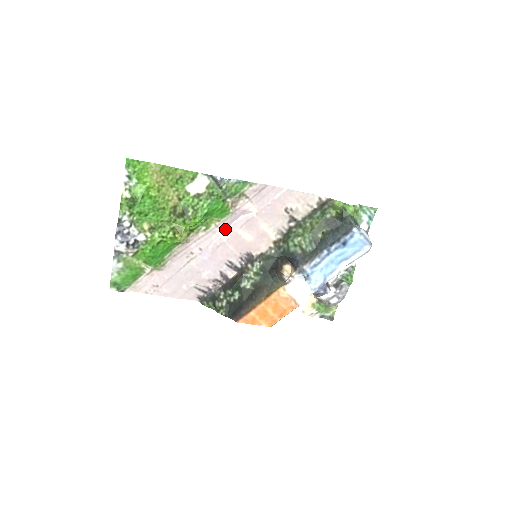
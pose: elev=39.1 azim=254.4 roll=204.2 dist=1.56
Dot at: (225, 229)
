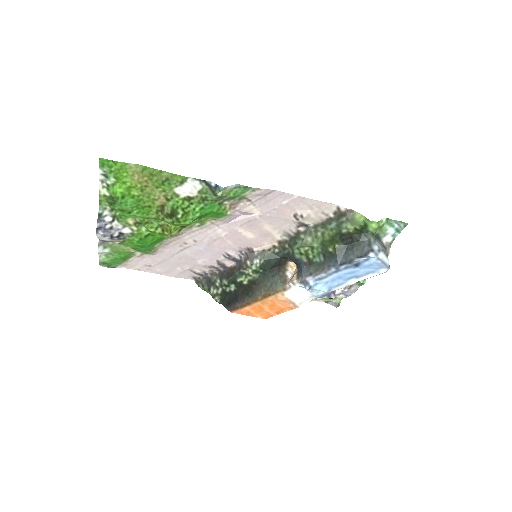
Dot at: (223, 226)
